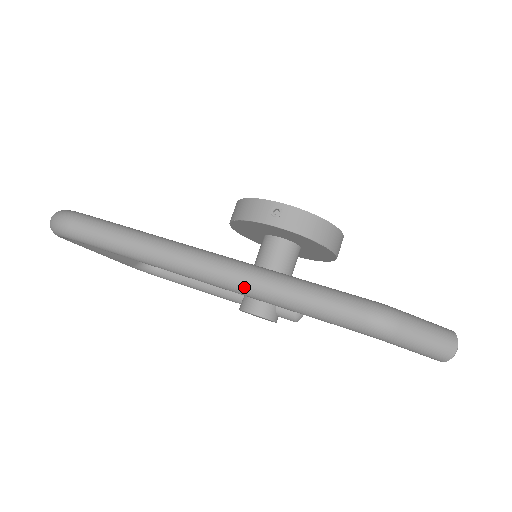
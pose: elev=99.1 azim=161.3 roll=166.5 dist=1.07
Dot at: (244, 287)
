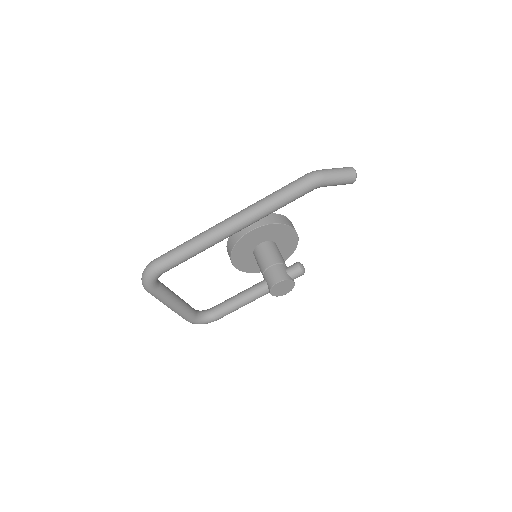
Dot at: (253, 212)
